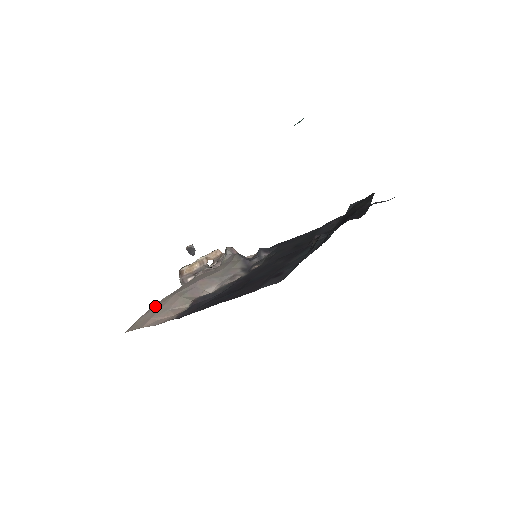
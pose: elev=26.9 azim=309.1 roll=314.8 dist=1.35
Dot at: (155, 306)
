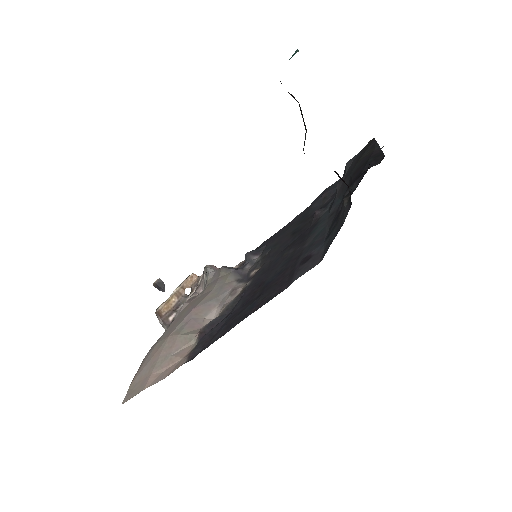
Dot at: (147, 359)
